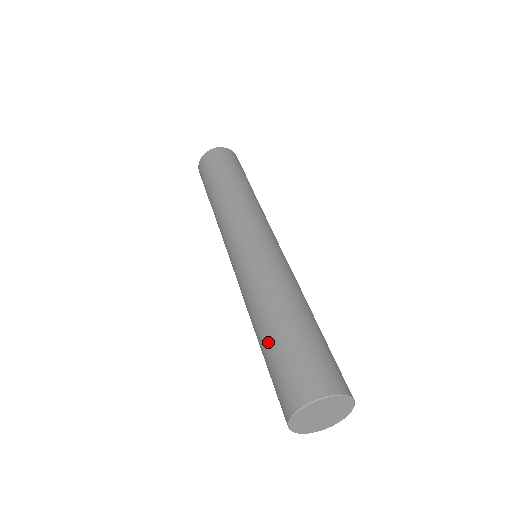
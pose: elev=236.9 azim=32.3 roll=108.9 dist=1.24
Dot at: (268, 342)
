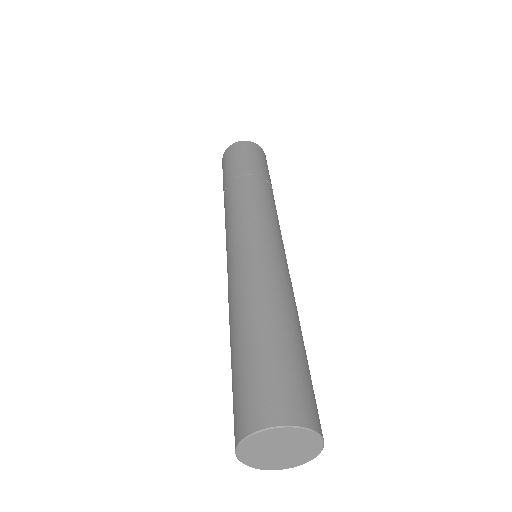
Dot at: (264, 337)
